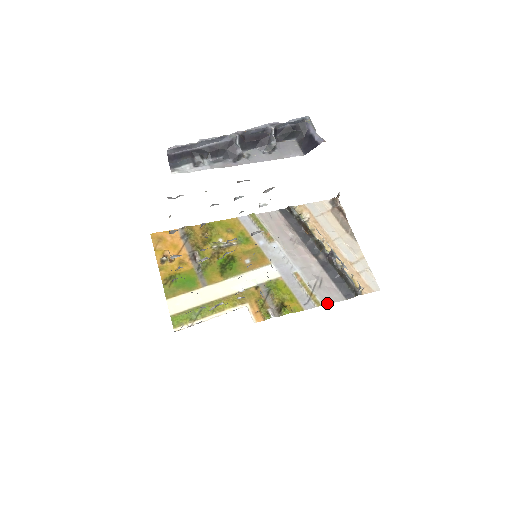
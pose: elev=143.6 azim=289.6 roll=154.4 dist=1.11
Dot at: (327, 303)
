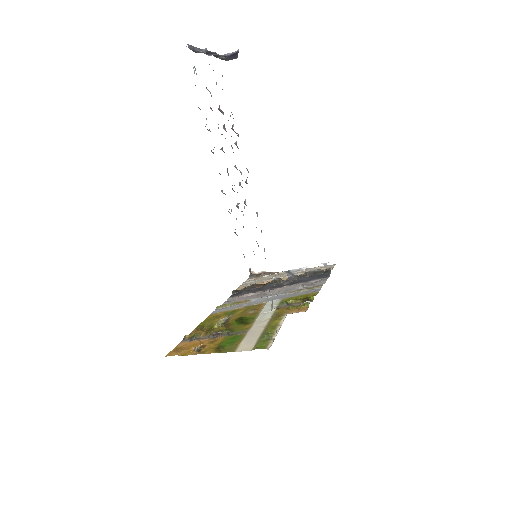
Dot at: occluded
